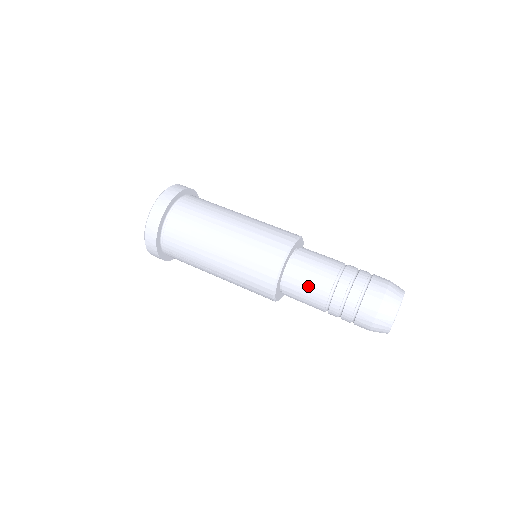
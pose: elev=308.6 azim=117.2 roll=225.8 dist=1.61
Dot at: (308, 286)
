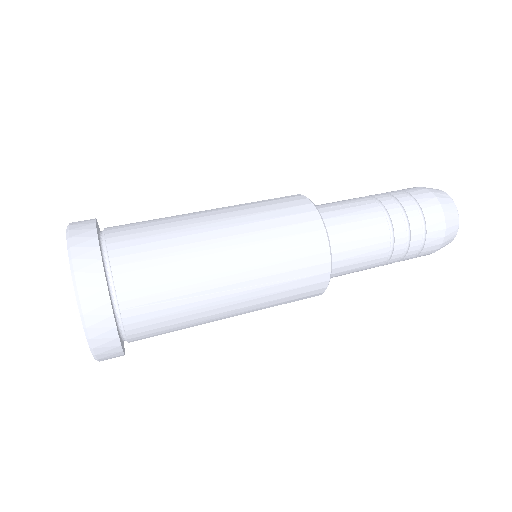
Dot at: (358, 224)
